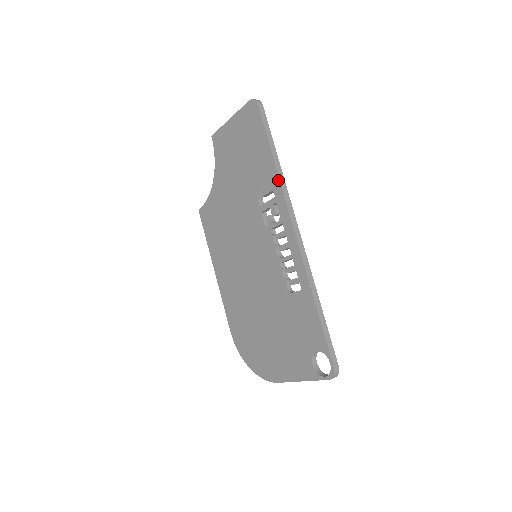
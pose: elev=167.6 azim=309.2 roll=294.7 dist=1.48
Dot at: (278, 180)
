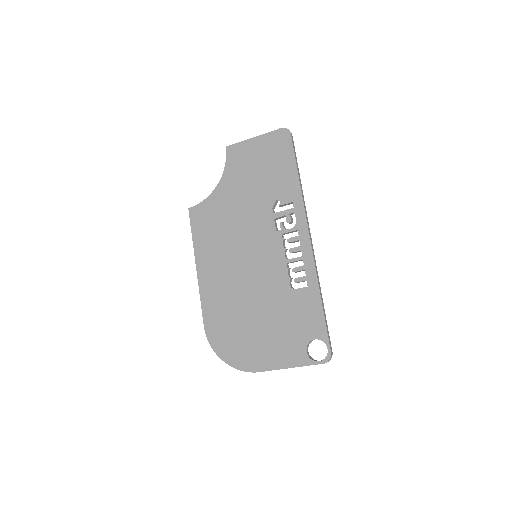
Dot at: (300, 195)
